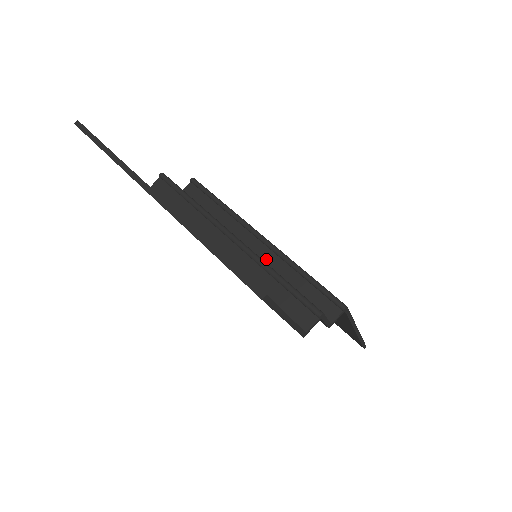
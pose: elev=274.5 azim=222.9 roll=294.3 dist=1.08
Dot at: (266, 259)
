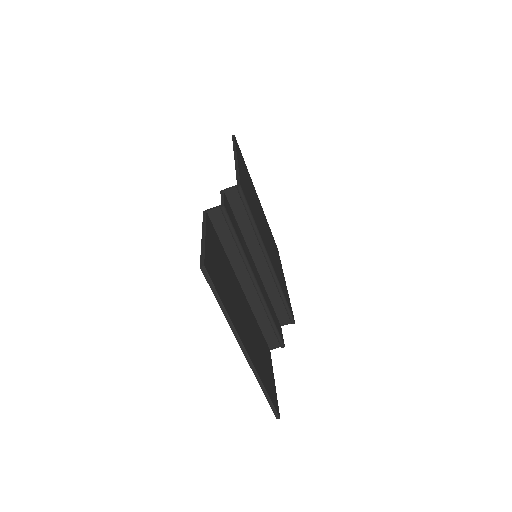
Dot at: (265, 277)
